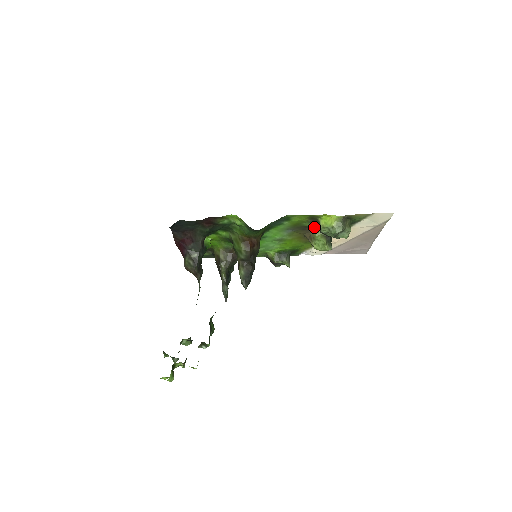
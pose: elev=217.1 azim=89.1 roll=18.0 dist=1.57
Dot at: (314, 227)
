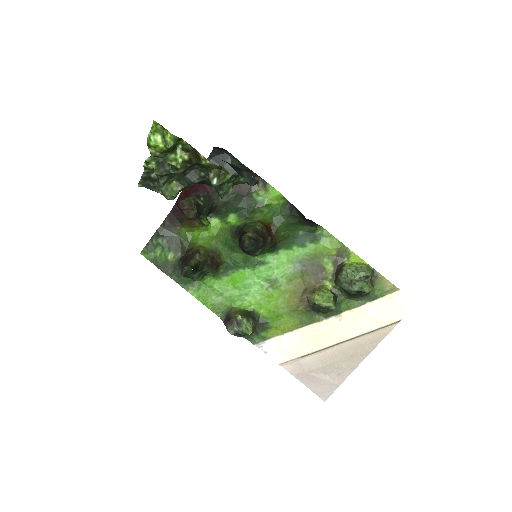
Dot at: (329, 274)
